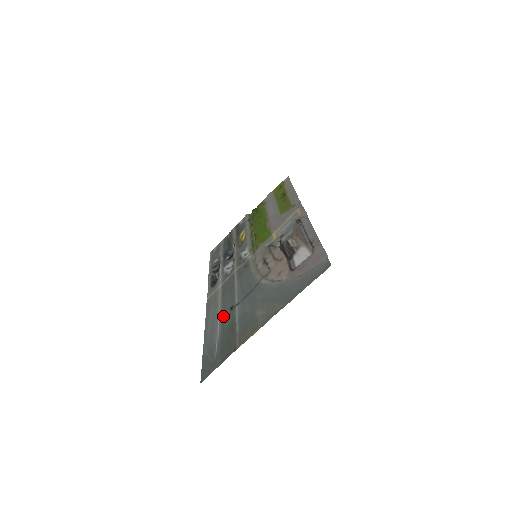
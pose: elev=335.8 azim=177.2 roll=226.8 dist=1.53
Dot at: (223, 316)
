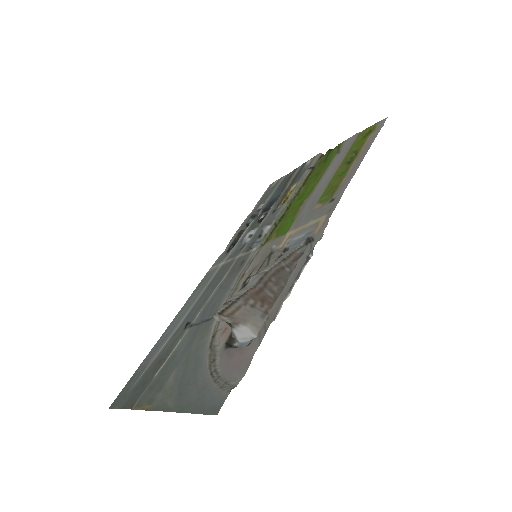
Dot at: (180, 326)
